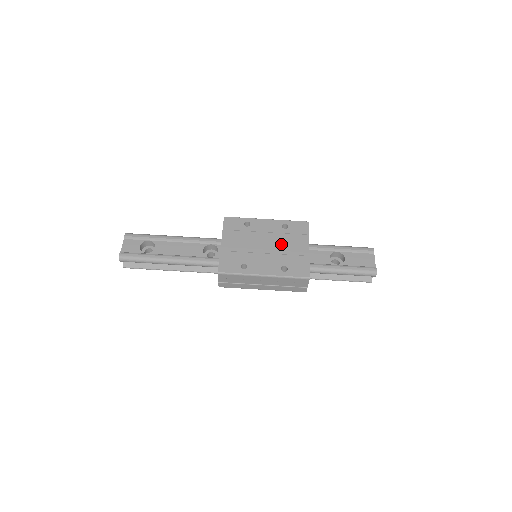
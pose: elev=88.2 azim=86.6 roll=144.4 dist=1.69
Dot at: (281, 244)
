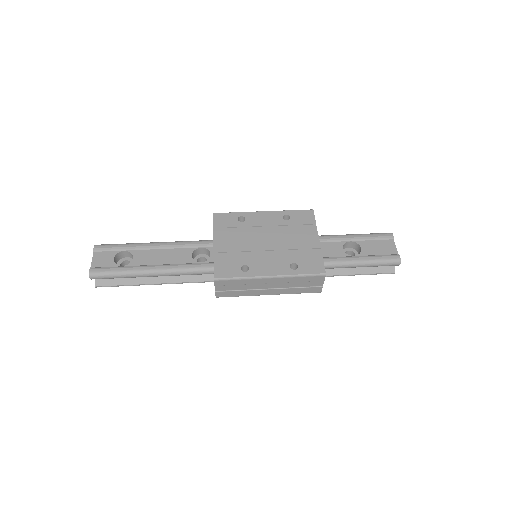
Dot at: (285, 238)
